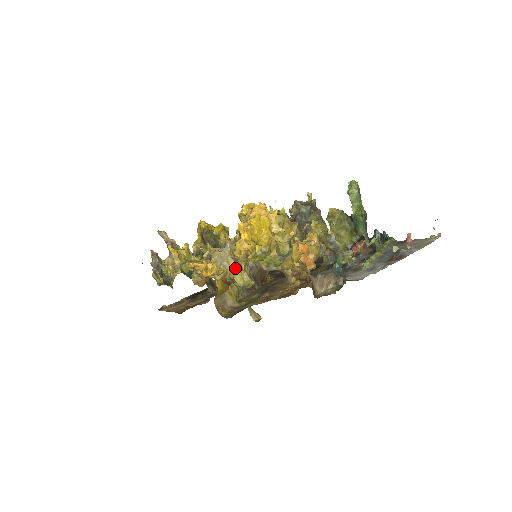
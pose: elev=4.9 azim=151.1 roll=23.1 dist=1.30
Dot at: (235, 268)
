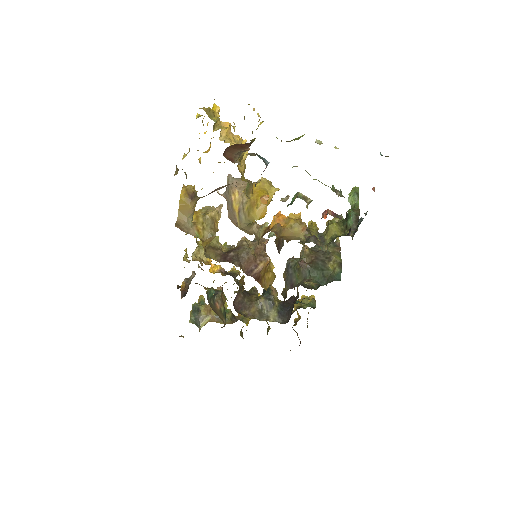
Dot at: (215, 218)
